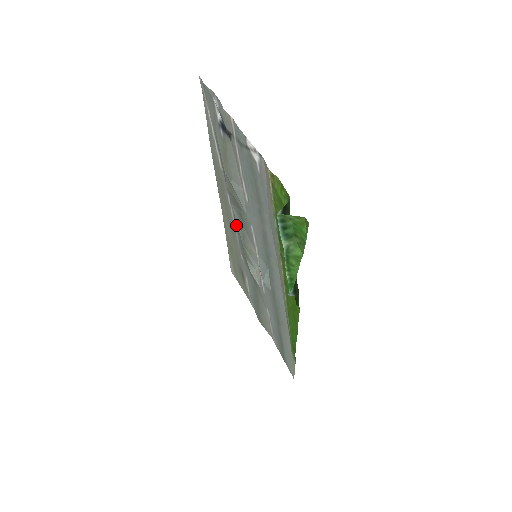
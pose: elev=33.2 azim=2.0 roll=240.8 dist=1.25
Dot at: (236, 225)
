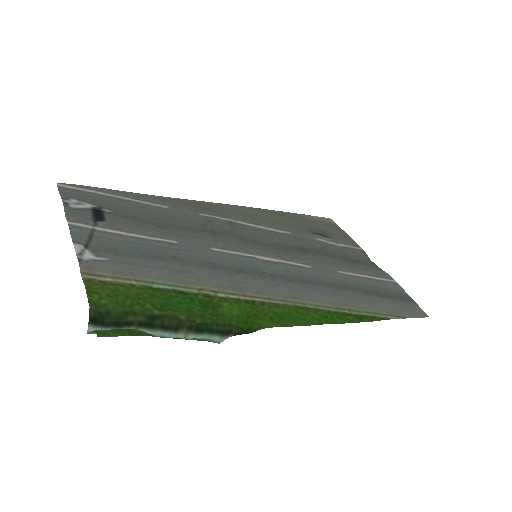
Dot at: (237, 227)
